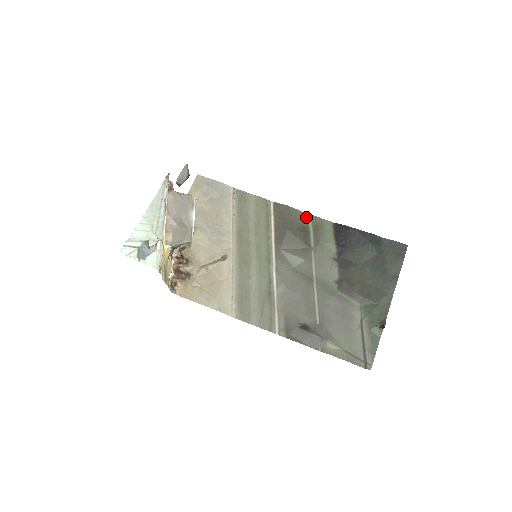
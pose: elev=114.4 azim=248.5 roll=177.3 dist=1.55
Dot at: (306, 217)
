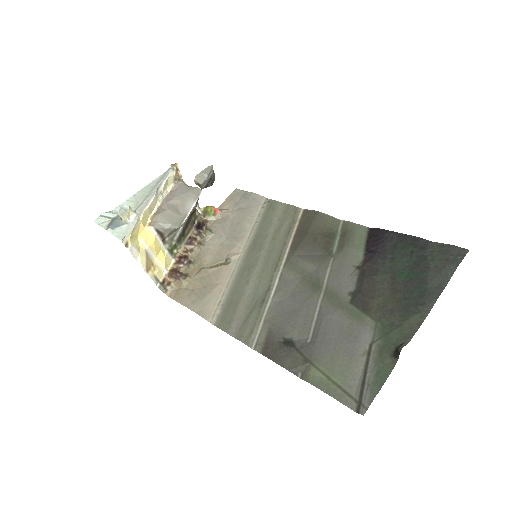
Dot at: (337, 223)
